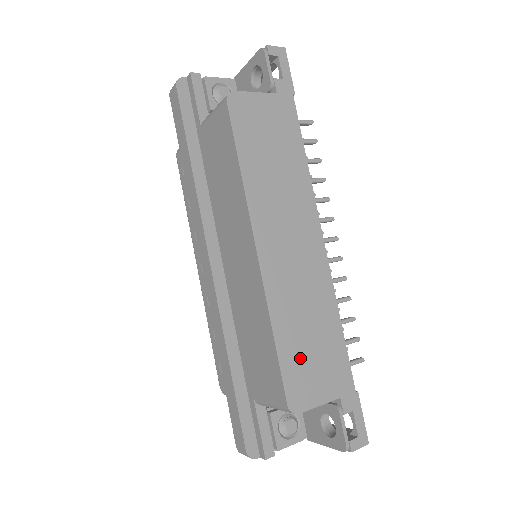
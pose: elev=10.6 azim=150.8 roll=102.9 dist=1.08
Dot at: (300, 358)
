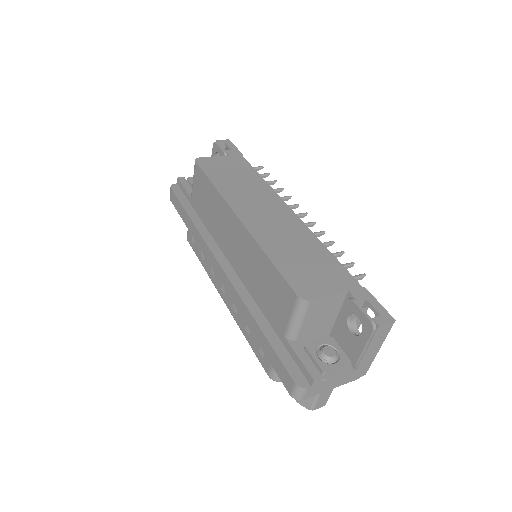
Dot at: (298, 269)
